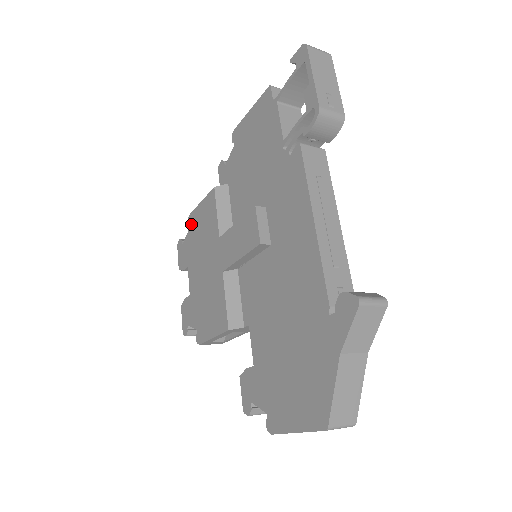
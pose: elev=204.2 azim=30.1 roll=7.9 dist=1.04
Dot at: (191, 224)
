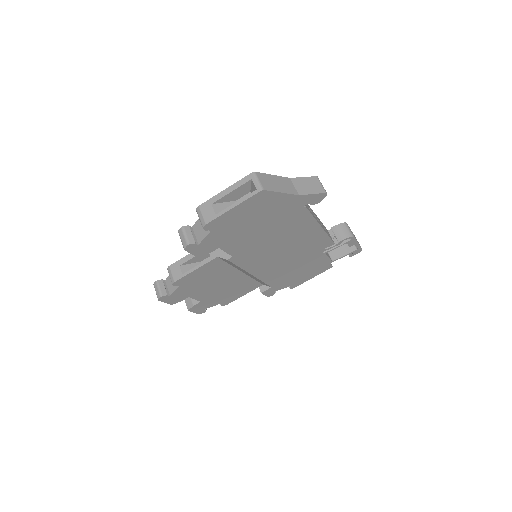
Dot at: occluded
